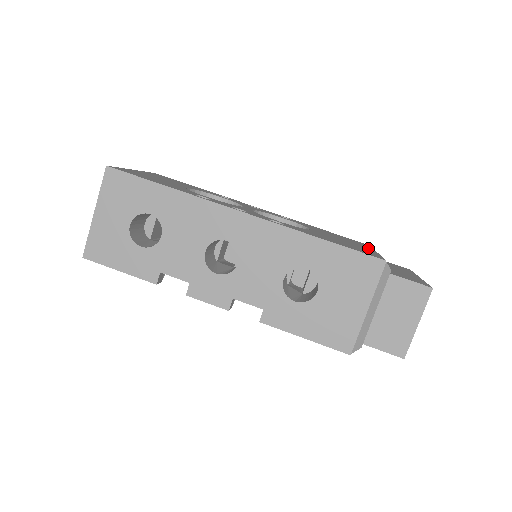
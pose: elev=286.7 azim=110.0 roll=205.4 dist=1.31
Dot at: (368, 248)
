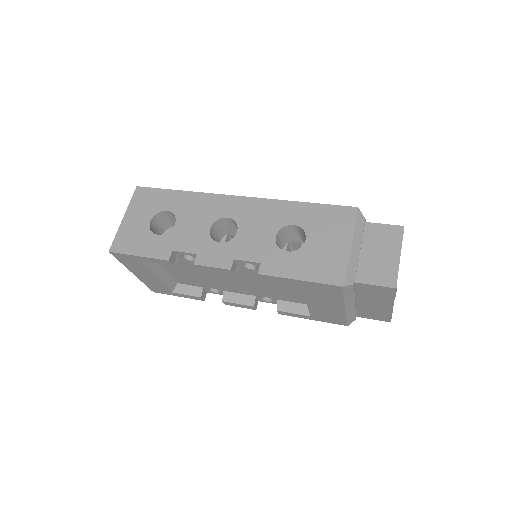
Dot at: occluded
